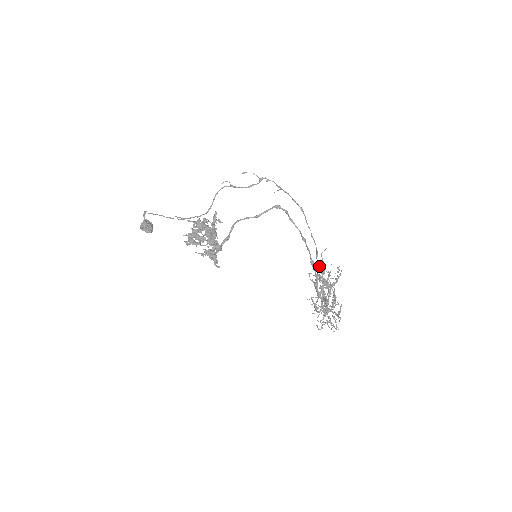
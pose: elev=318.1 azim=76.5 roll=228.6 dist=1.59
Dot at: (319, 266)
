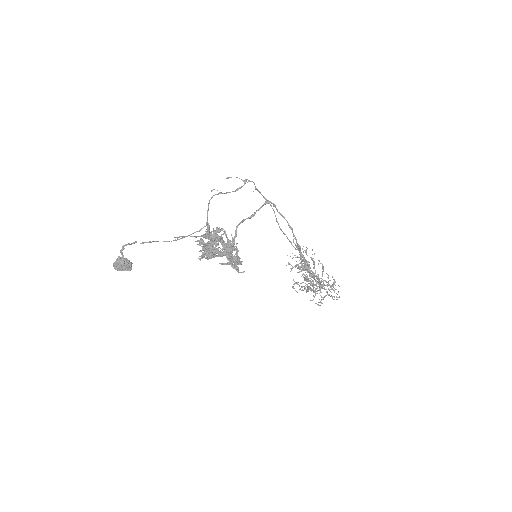
Dot at: occluded
